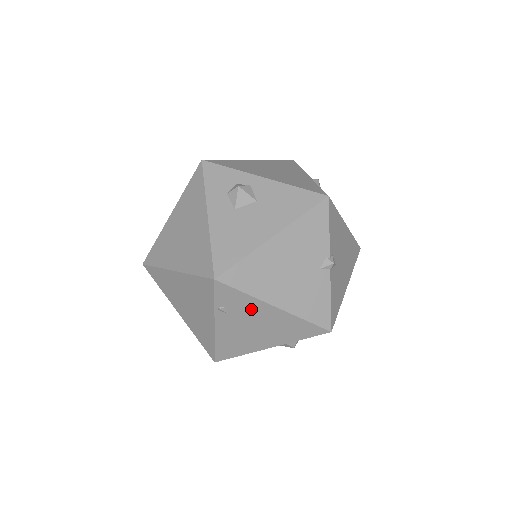
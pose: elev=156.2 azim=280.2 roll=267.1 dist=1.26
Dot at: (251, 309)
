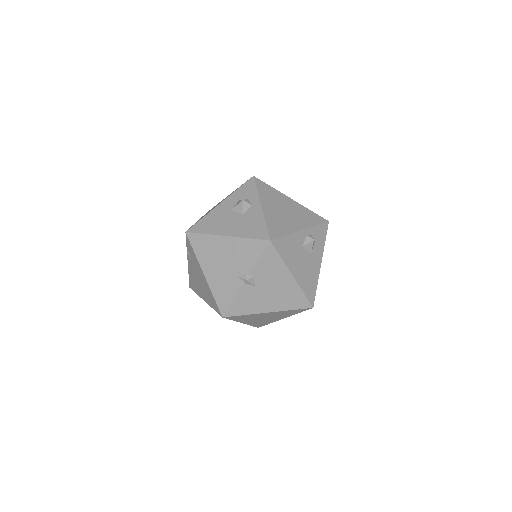
Dot at: (197, 265)
